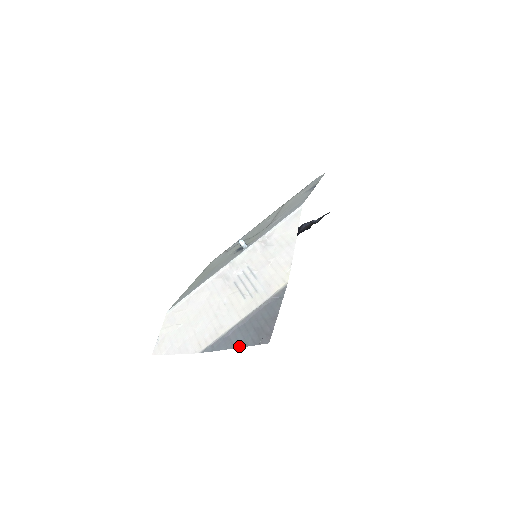
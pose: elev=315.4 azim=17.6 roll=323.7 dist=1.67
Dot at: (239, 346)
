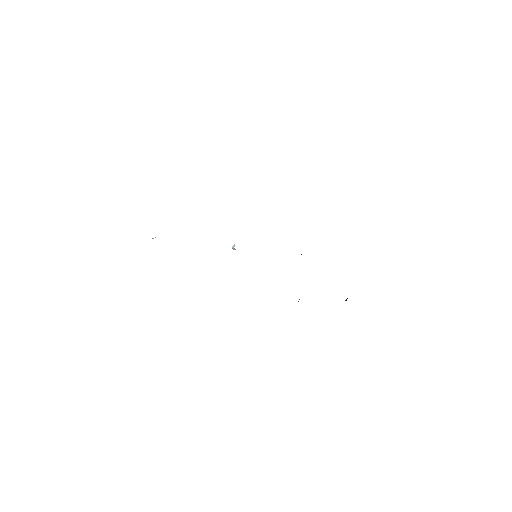
Dot at: occluded
